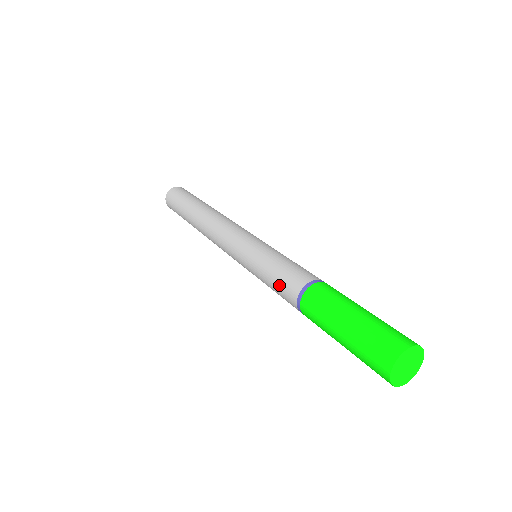
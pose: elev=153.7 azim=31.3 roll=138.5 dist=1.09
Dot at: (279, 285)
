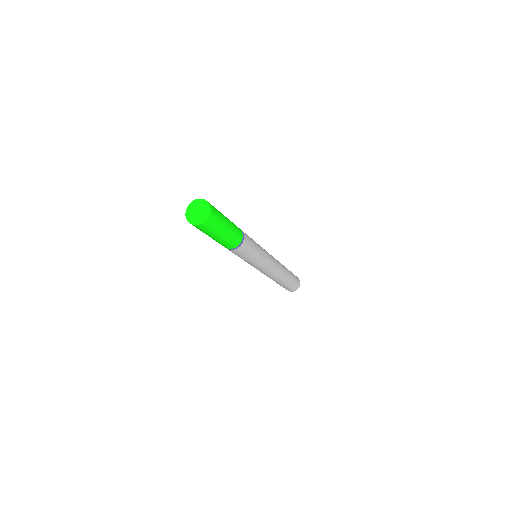
Dot at: occluded
